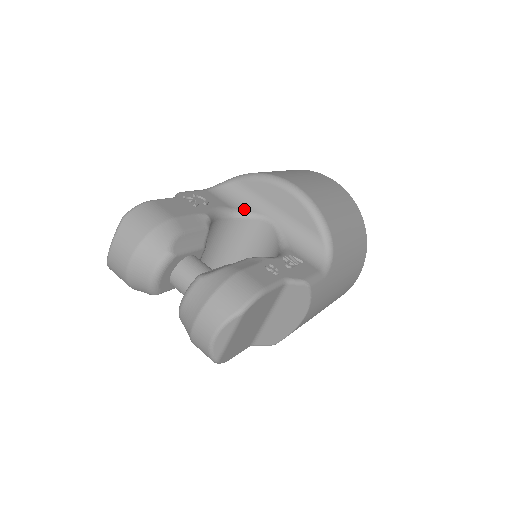
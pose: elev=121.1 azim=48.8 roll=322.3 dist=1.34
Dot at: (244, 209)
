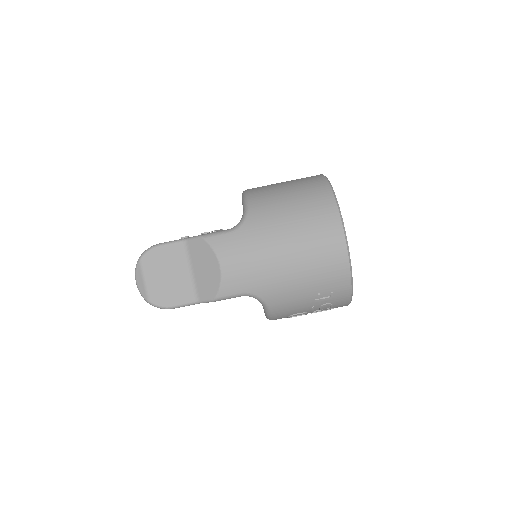
Dot at: occluded
